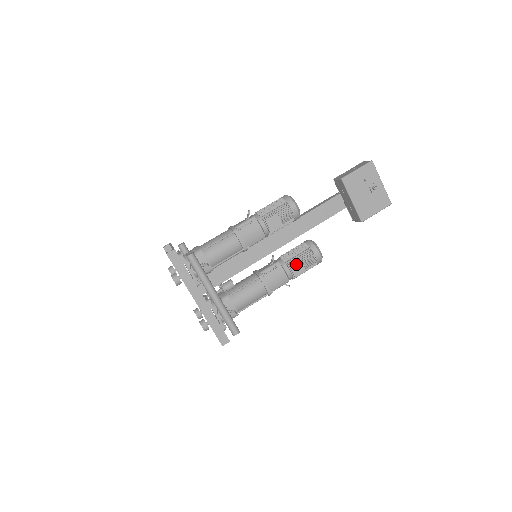
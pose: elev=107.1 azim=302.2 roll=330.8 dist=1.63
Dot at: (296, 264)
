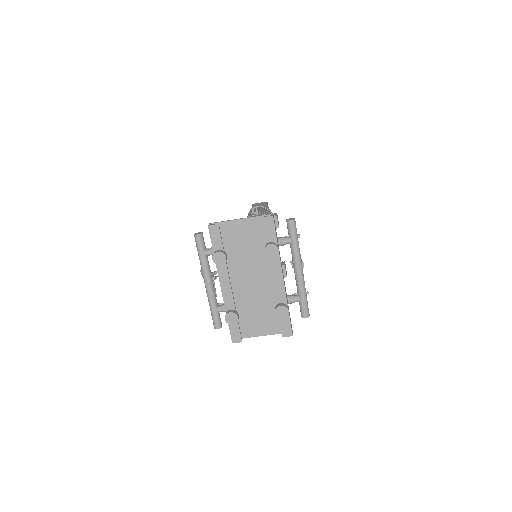
Dot at: (285, 264)
